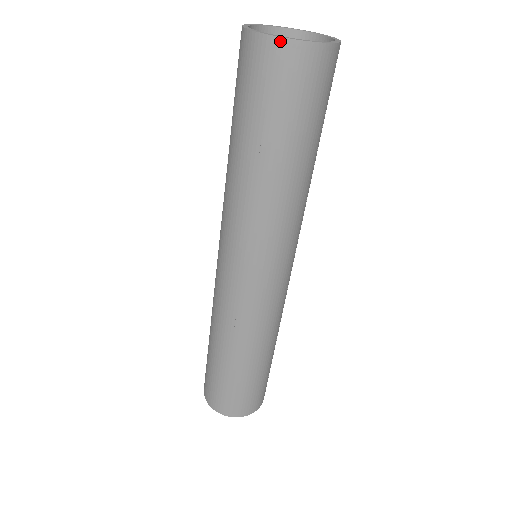
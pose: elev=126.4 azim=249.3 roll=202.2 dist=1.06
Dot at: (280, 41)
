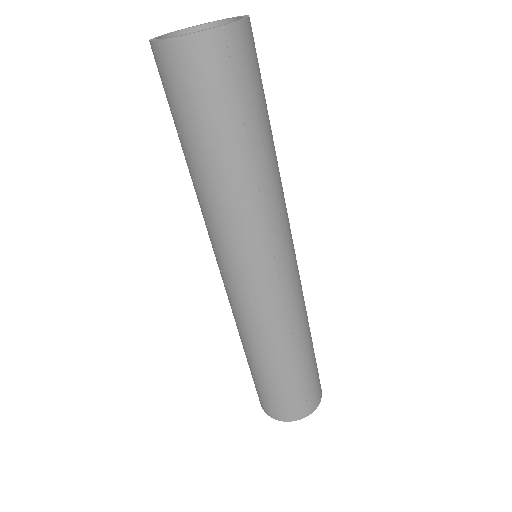
Dot at: (154, 45)
